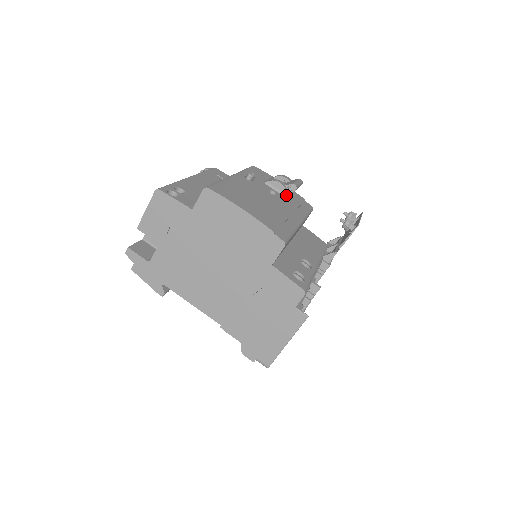
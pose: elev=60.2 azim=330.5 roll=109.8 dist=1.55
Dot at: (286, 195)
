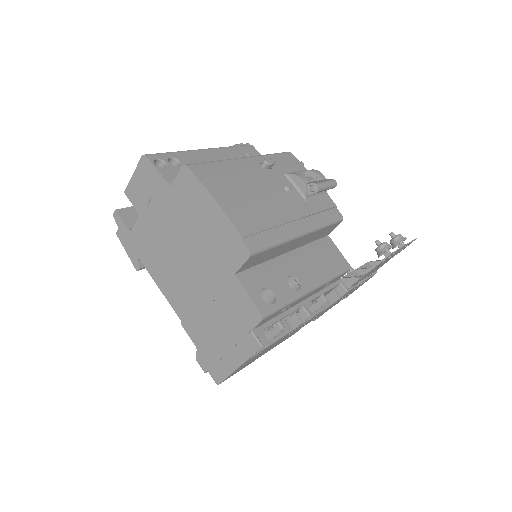
Dot at: (305, 195)
